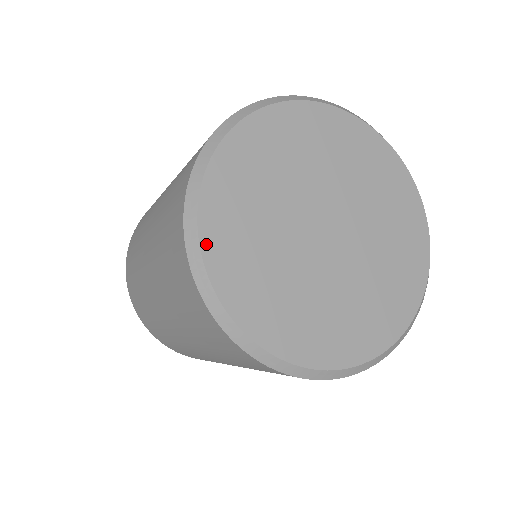
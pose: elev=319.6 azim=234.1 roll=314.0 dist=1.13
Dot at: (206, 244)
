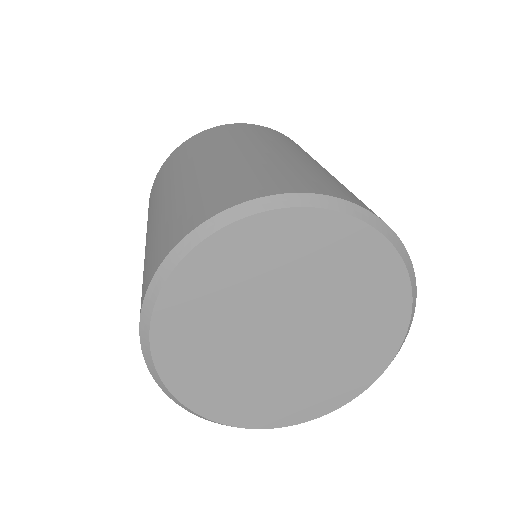
Dot at: (157, 352)
